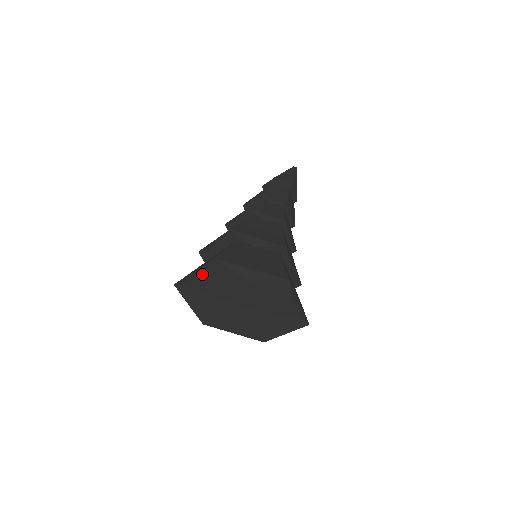
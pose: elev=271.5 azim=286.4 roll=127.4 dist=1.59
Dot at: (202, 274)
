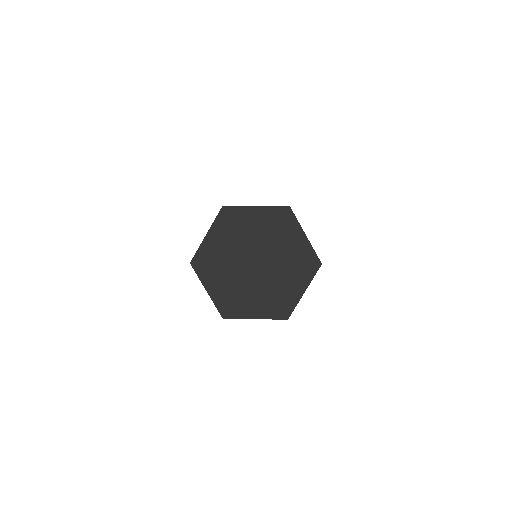
Dot at: (215, 234)
